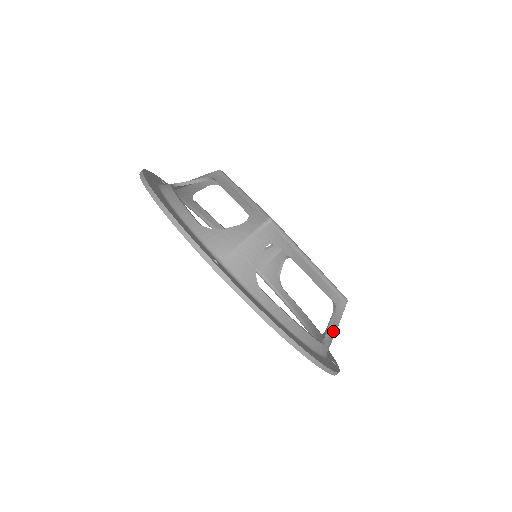
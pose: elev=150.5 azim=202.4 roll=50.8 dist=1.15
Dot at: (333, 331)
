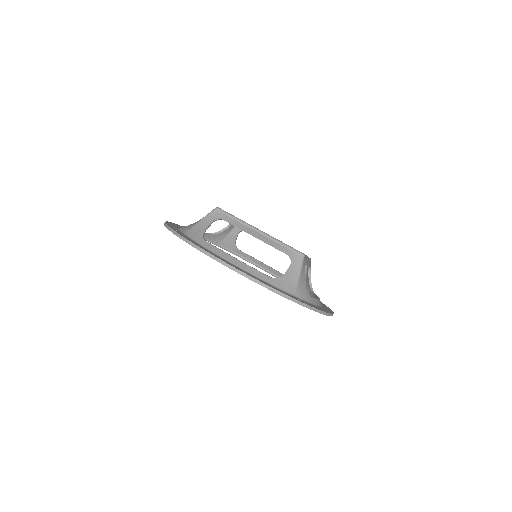
Dot at: occluded
